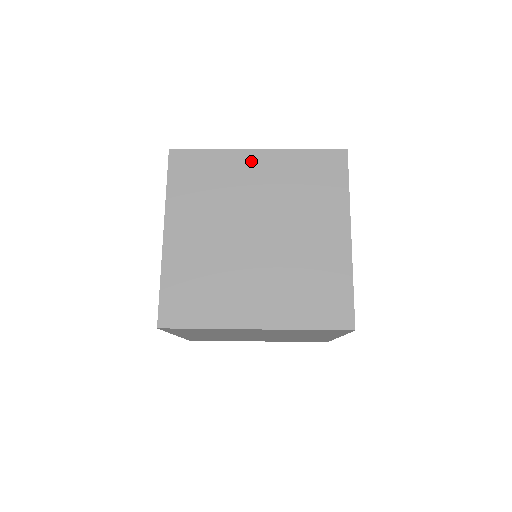
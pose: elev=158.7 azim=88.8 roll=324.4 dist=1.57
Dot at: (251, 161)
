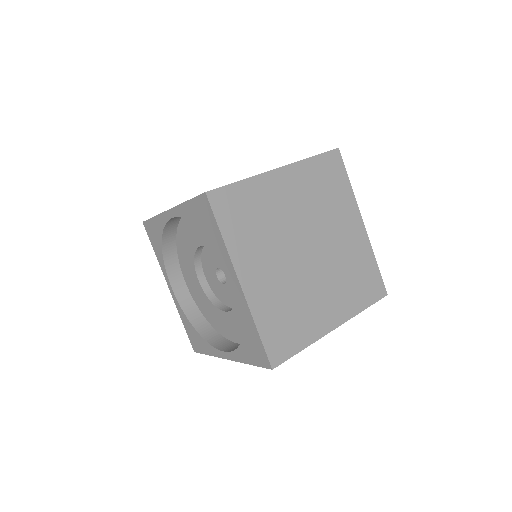
Dot at: (278, 182)
